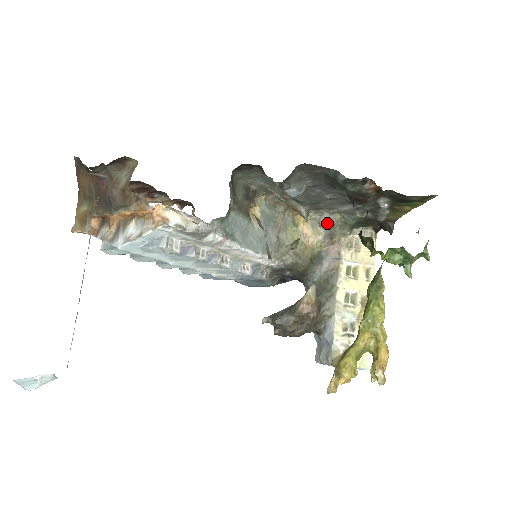
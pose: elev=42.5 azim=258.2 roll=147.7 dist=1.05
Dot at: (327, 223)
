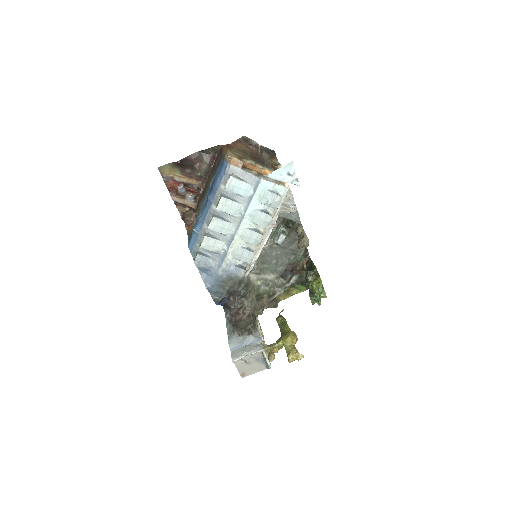
Dot at: (252, 283)
